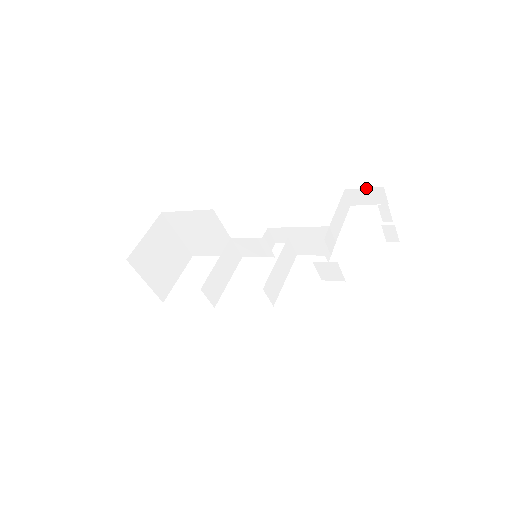
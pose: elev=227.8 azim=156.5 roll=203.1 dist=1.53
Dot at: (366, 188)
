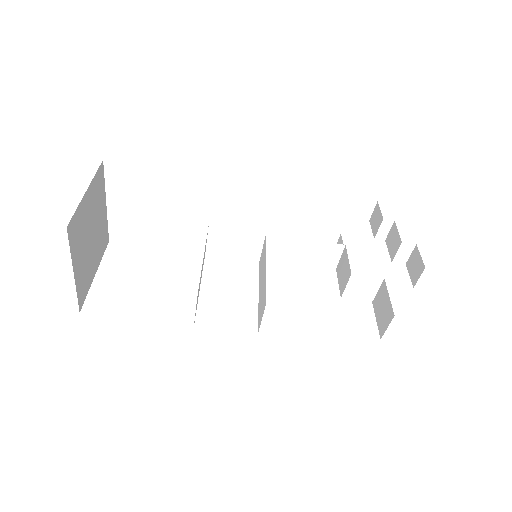
Dot at: (358, 198)
